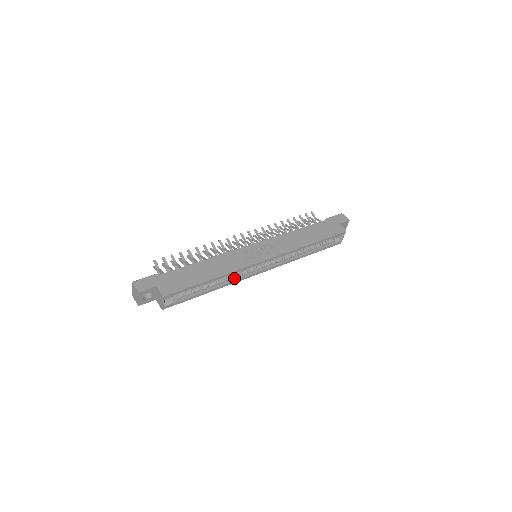
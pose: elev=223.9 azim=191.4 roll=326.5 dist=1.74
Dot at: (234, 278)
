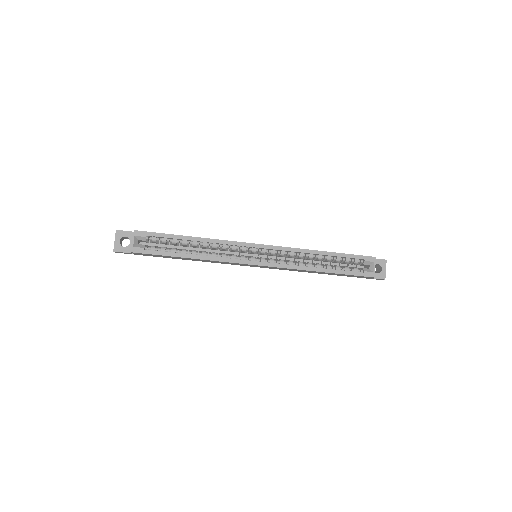
Dot at: (221, 257)
